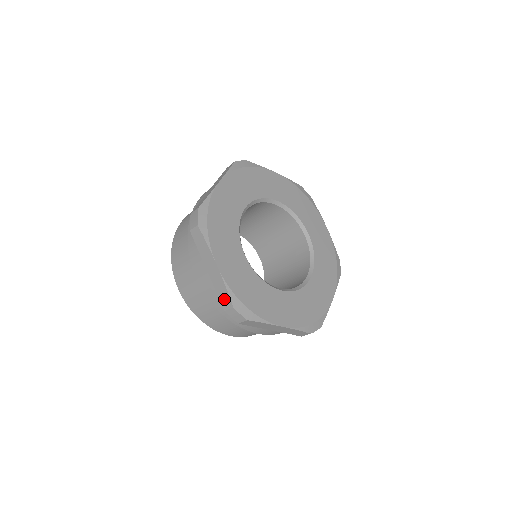
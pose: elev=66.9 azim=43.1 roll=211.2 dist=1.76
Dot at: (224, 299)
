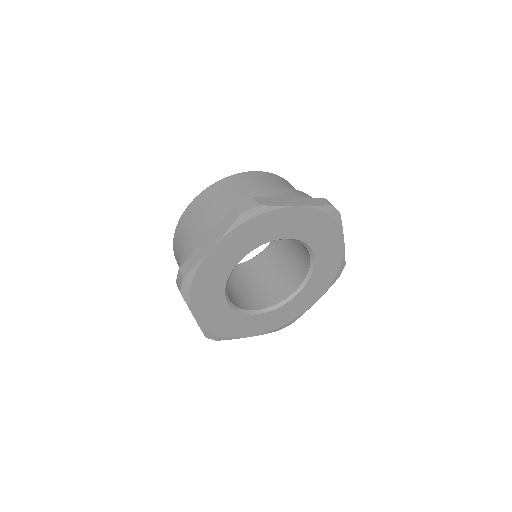
Dot at: occluded
